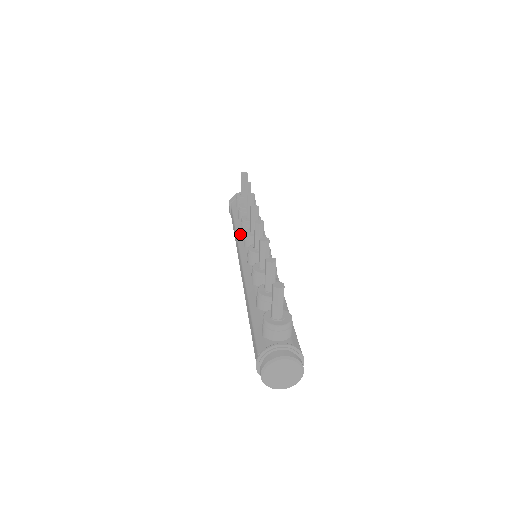
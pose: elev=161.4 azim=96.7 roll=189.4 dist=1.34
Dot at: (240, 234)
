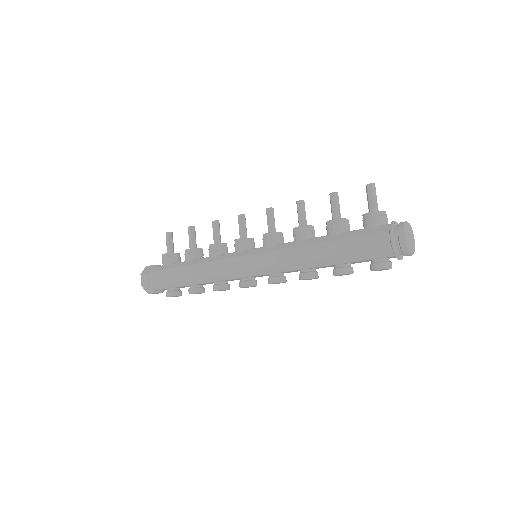
Dot at: (216, 257)
